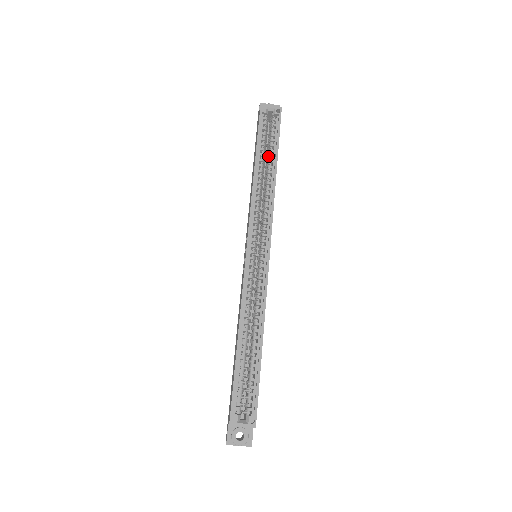
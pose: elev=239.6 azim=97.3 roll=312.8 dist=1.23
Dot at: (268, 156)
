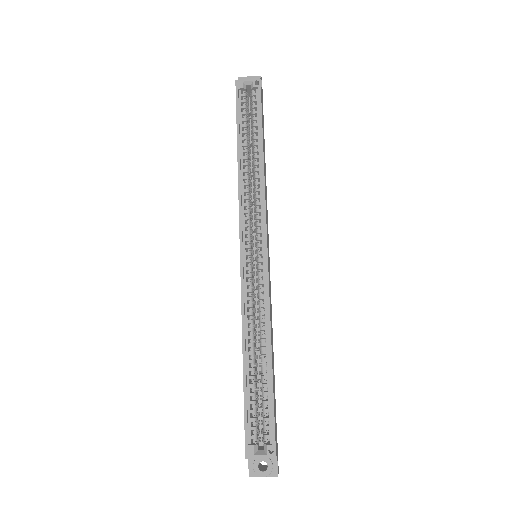
Dot at: (252, 138)
